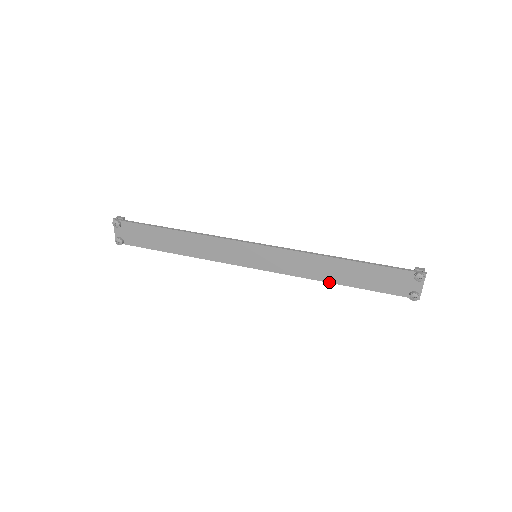
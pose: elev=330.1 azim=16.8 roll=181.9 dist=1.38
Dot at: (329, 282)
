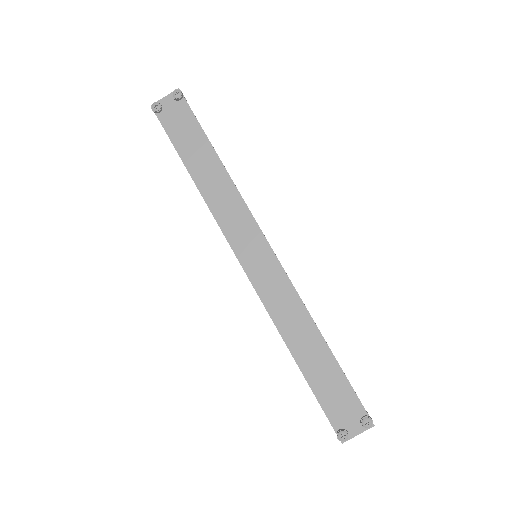
Dot at: (288, 346)
